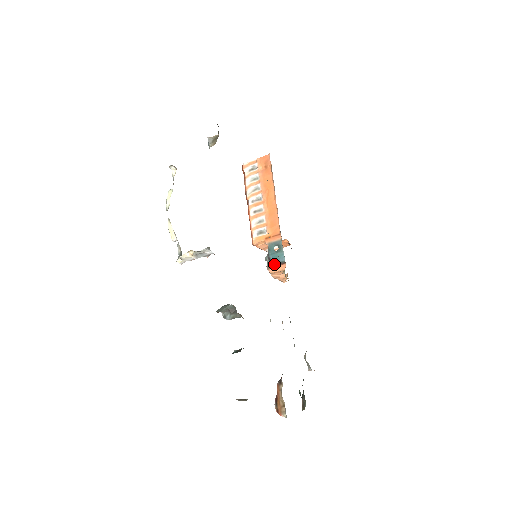
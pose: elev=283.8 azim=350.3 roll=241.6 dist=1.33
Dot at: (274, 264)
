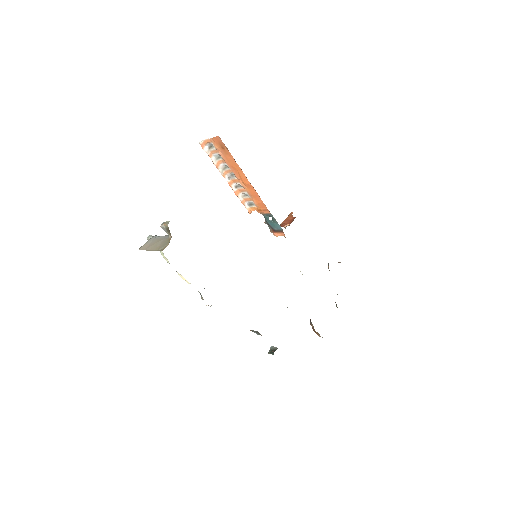
Dot at: (275, 230)
